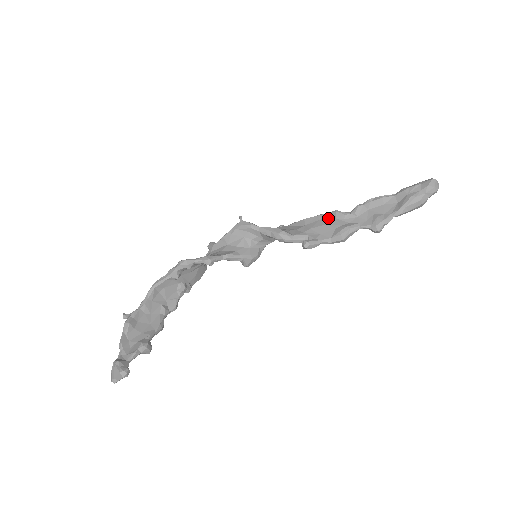
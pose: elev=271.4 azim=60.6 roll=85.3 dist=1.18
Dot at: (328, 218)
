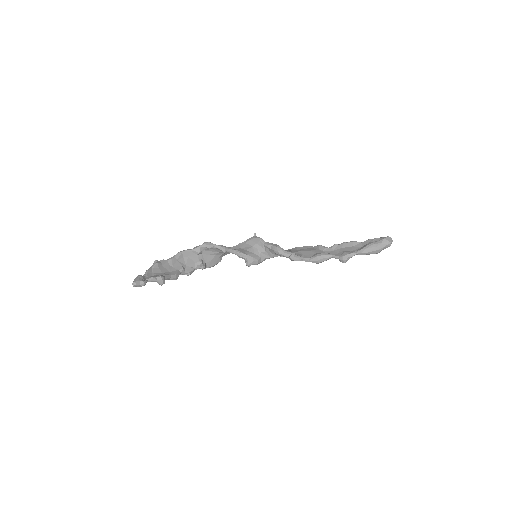
Dot at: (313, 248)
